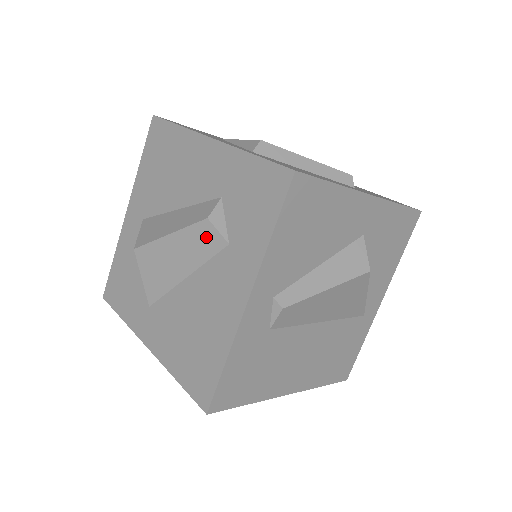
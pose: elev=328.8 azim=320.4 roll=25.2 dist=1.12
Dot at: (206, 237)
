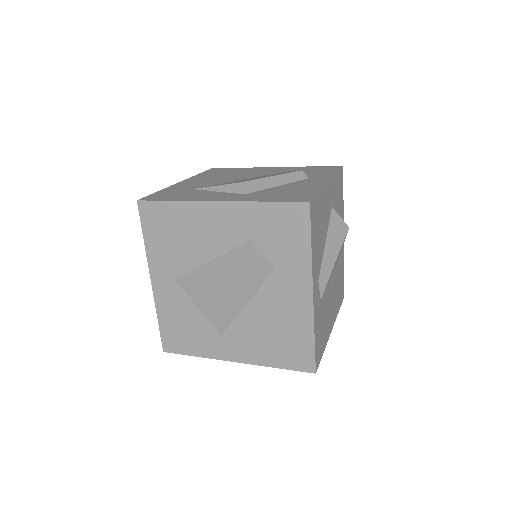
Dot at: (257, 270)
